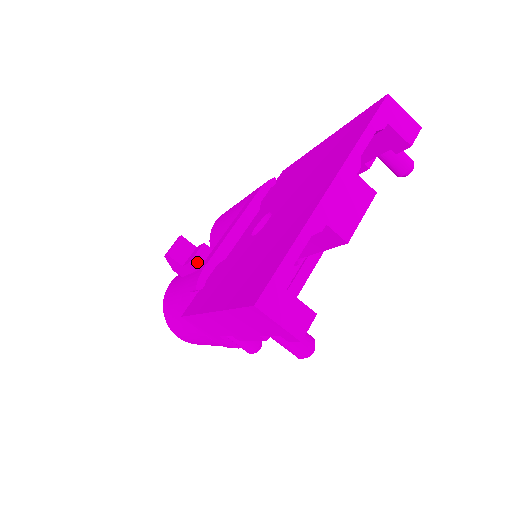
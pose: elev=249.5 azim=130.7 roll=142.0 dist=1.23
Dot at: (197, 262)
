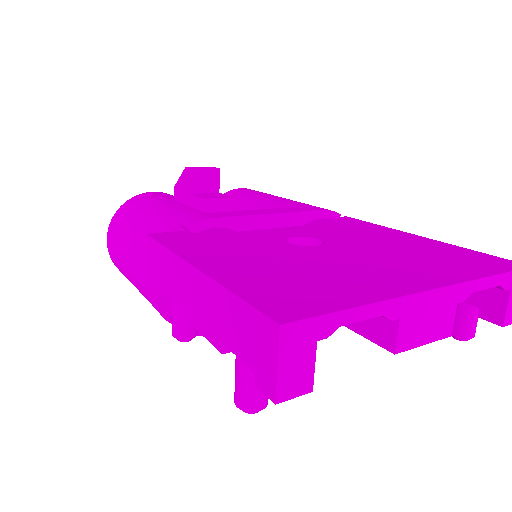
Dot at: (211, 206)
